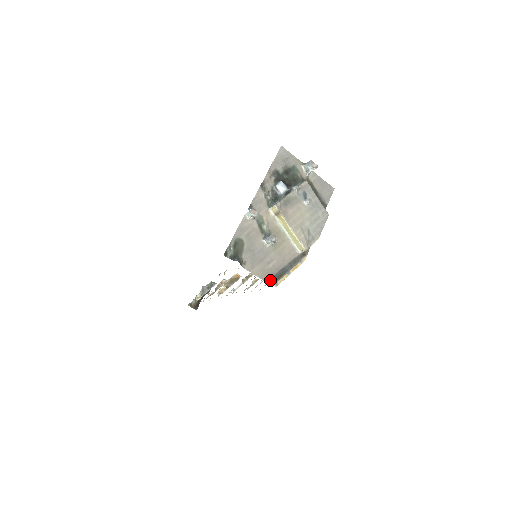
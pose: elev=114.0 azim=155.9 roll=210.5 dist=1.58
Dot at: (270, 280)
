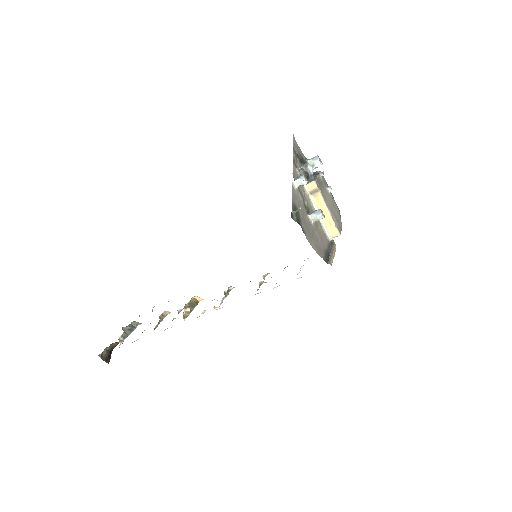
Dot at: (324, 259)
